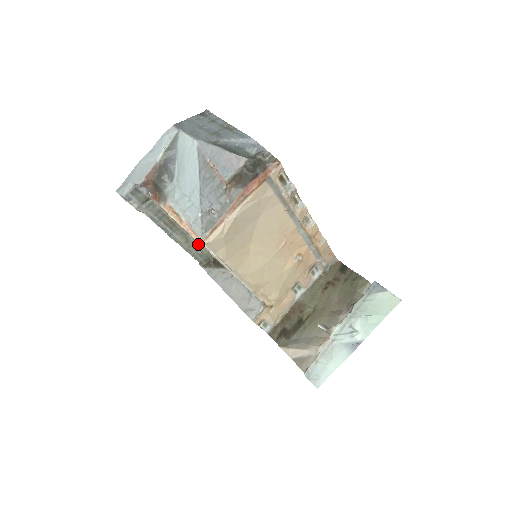
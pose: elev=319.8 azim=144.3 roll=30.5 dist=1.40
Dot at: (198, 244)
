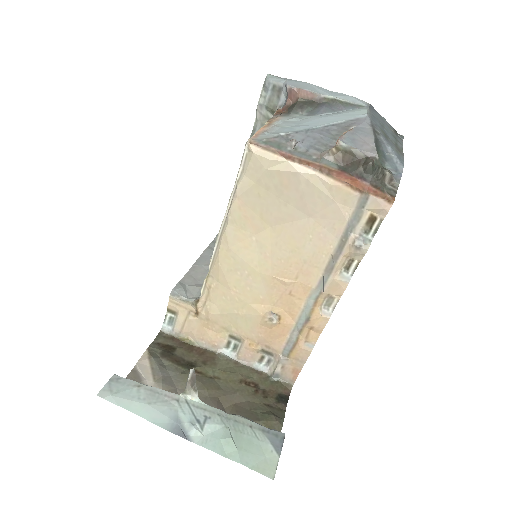
Dot at: occluded
